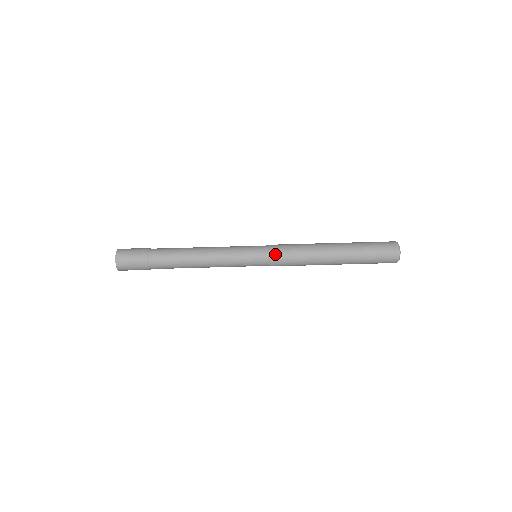
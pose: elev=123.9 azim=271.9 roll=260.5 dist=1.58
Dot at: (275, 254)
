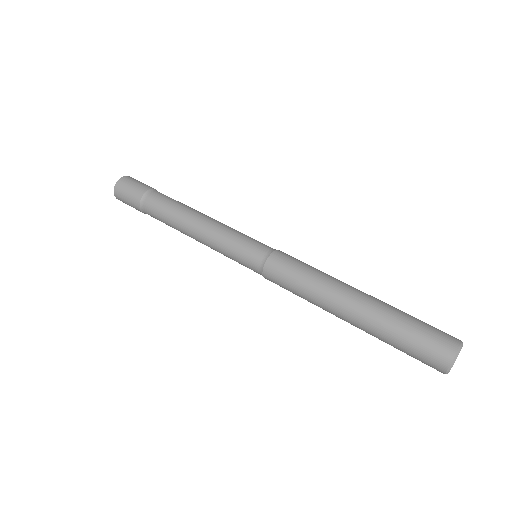
Dot at: (270, 270)
